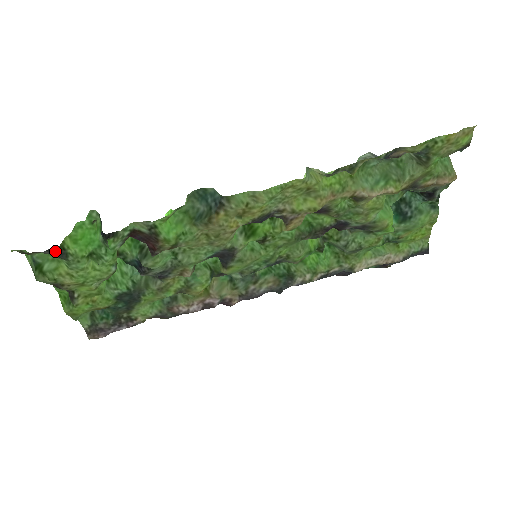
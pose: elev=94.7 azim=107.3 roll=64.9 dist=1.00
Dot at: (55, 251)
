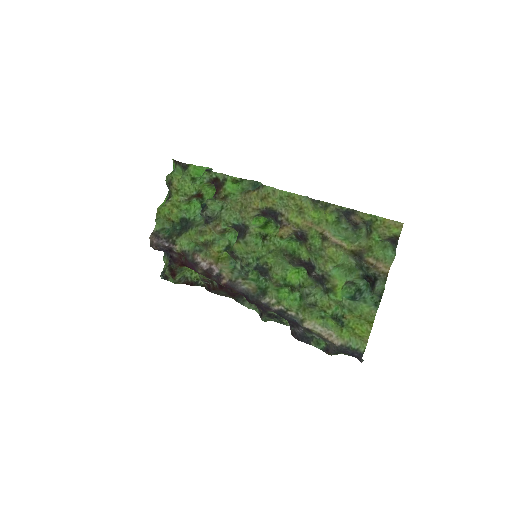
Dot at: (185, 165)
